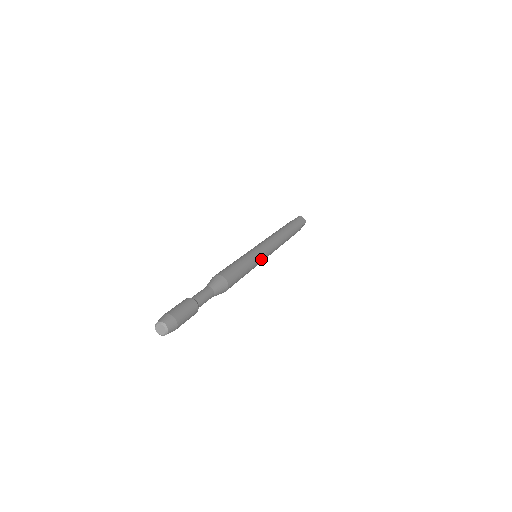
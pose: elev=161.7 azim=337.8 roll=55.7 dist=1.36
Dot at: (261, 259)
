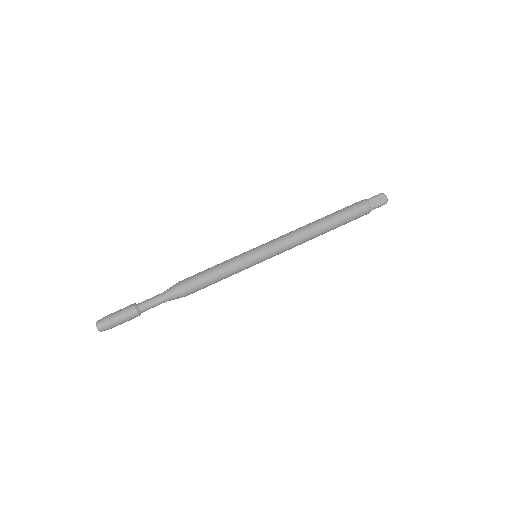
Dot at: (254, 264)
